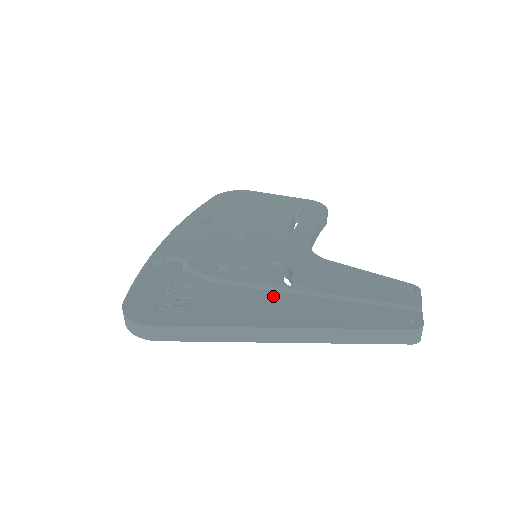
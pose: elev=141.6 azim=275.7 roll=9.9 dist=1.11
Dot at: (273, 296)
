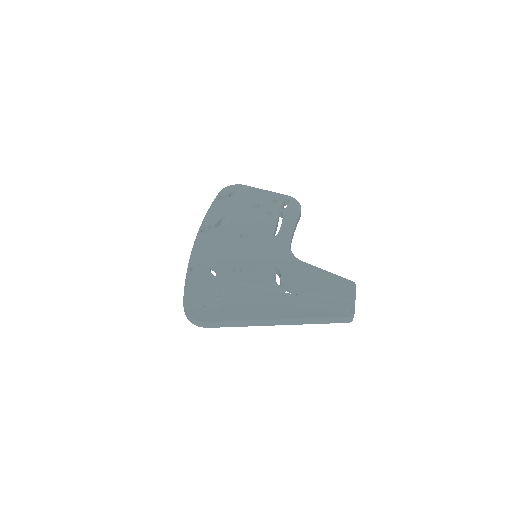
Dot at: (271, 295)
